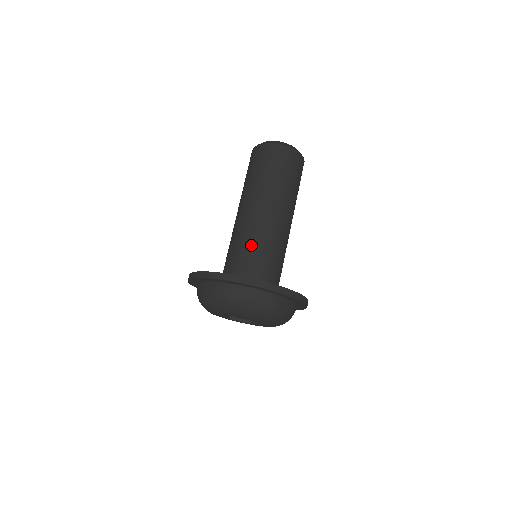
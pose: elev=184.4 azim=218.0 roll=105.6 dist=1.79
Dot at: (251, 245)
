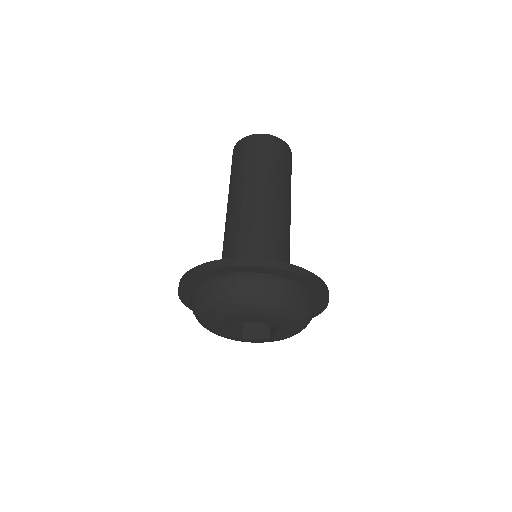
Dot at: (238, 237)
